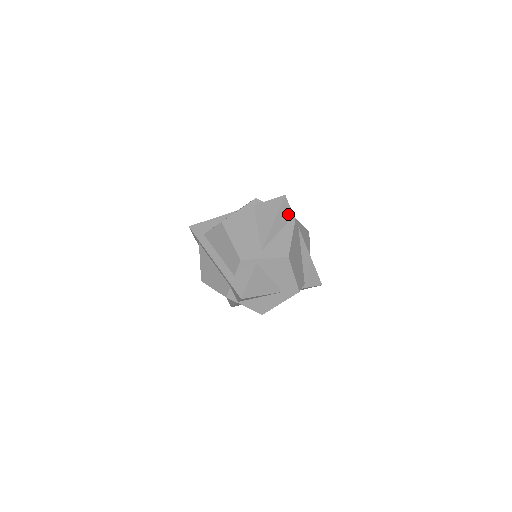
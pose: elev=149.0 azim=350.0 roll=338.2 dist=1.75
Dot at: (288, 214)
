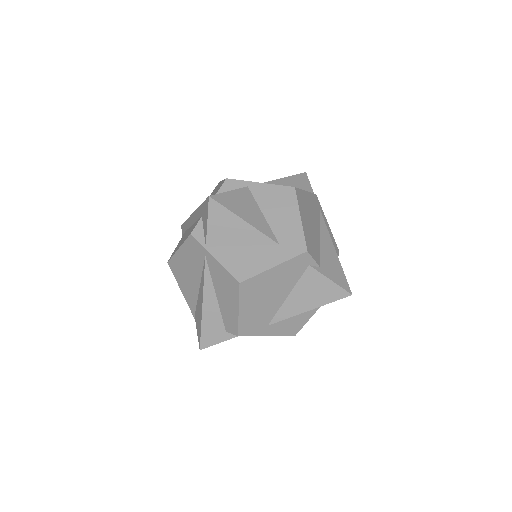
Dot at: (306, 188)
